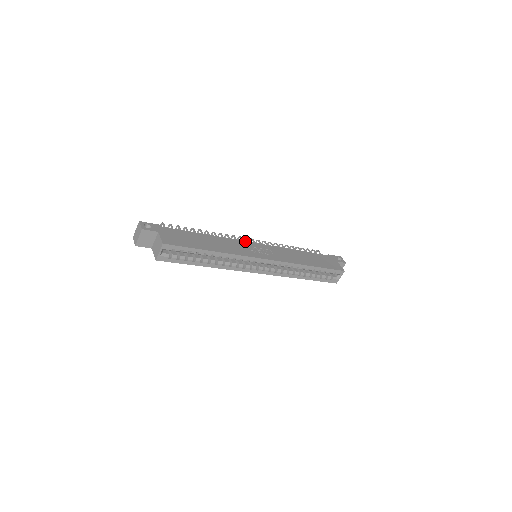
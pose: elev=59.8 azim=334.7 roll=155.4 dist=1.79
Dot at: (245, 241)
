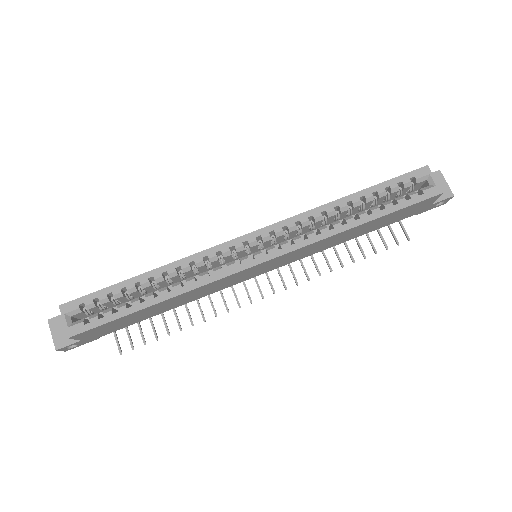
Dot at: occluded
